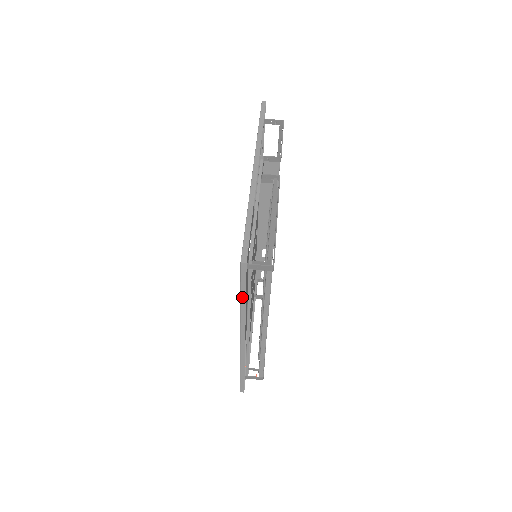
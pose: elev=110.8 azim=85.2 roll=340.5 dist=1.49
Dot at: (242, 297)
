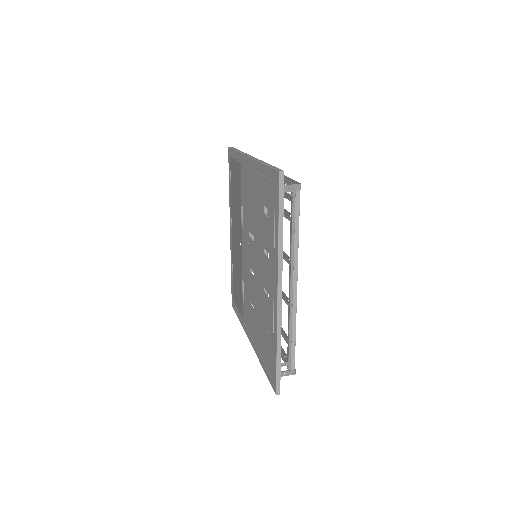
Dot at: (280, 220)
